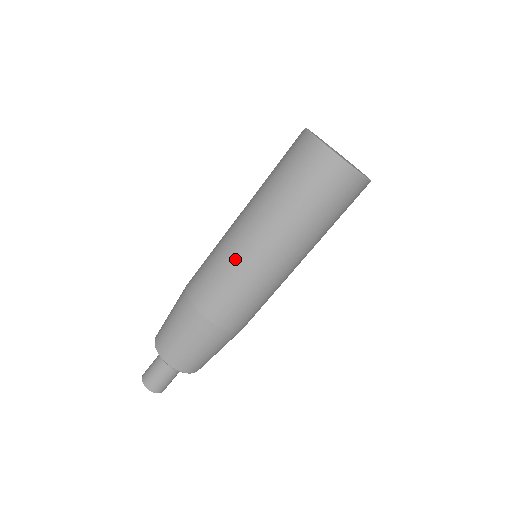
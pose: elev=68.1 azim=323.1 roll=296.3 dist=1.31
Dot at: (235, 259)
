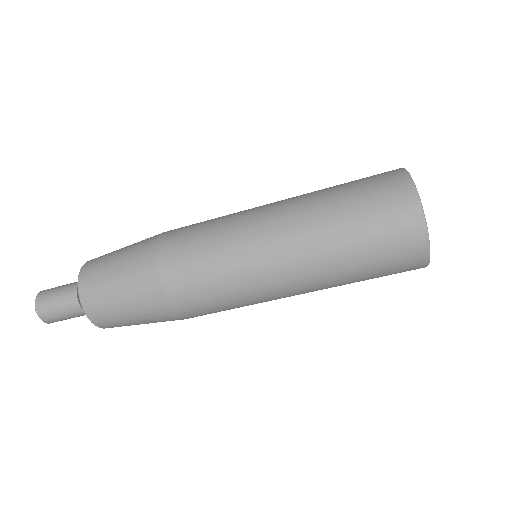
Dot at: (245, 271)
